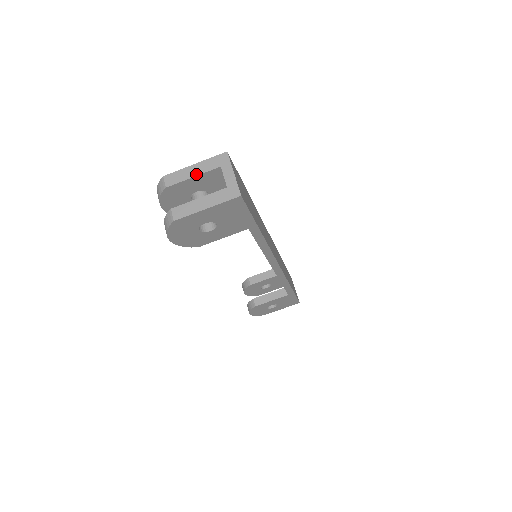
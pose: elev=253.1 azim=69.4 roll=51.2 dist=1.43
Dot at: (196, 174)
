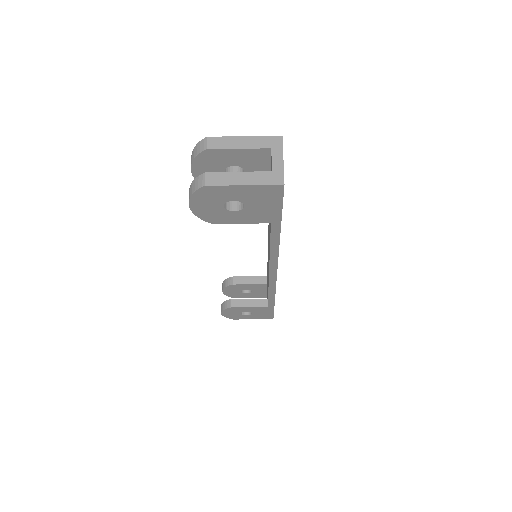
Dot at: (243, 147)
